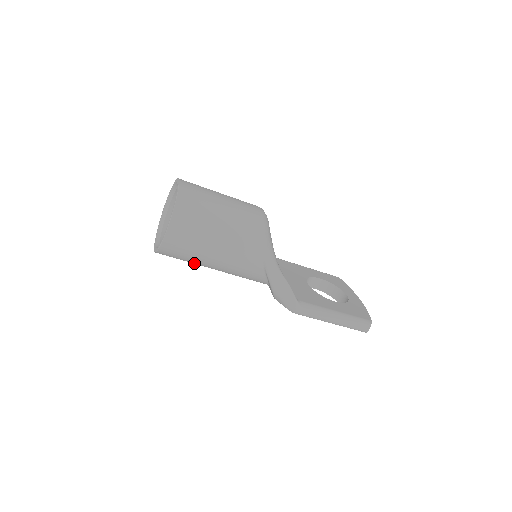
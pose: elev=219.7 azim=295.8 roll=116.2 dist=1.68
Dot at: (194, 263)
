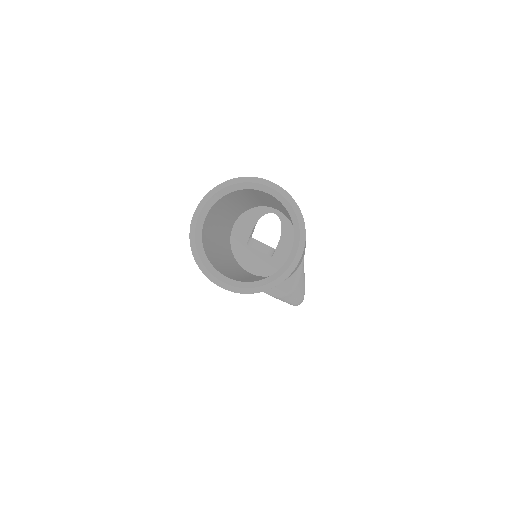
Dot at: occluded
